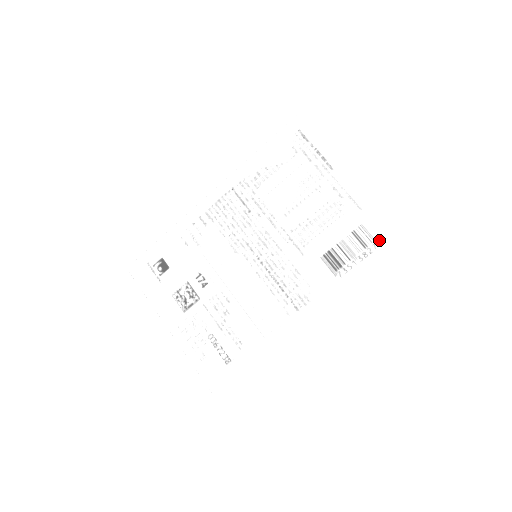
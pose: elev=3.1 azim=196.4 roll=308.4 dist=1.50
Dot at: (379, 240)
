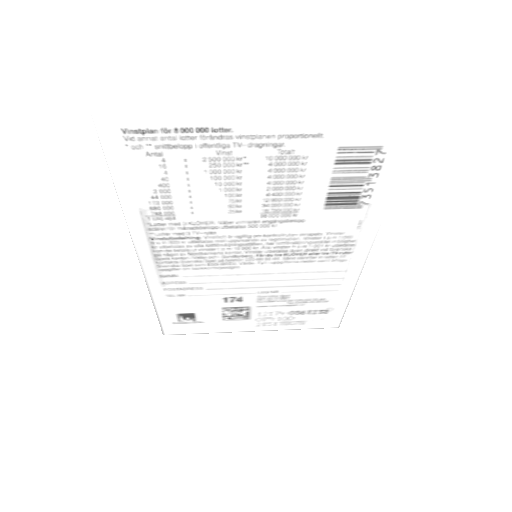
Dot at: (380, 143)
